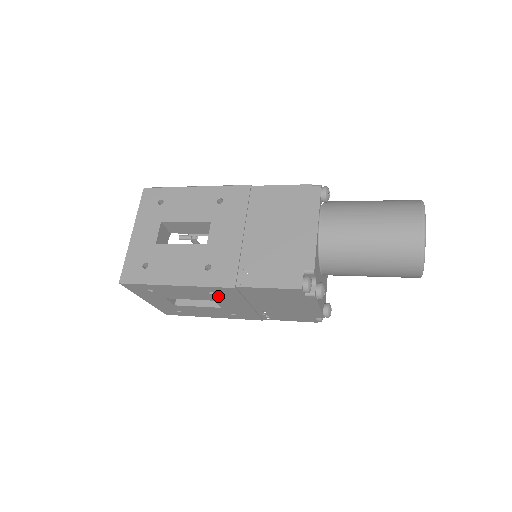
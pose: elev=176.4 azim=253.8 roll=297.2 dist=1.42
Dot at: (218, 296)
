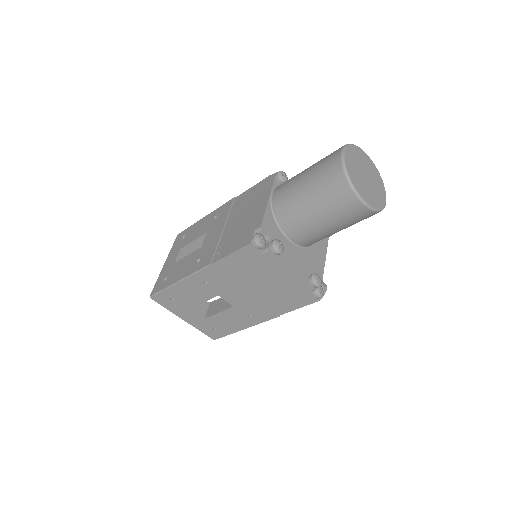
Dot at: (214, 286)
